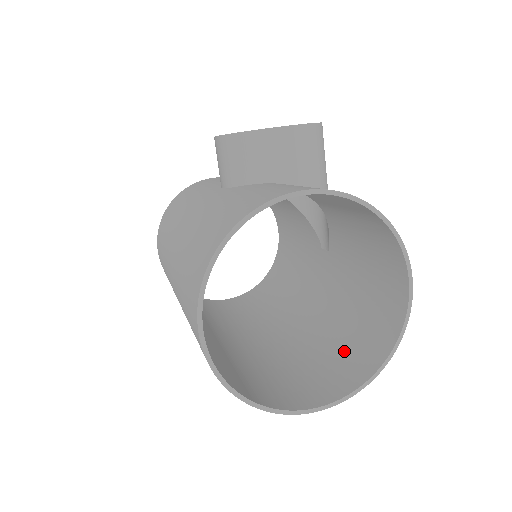
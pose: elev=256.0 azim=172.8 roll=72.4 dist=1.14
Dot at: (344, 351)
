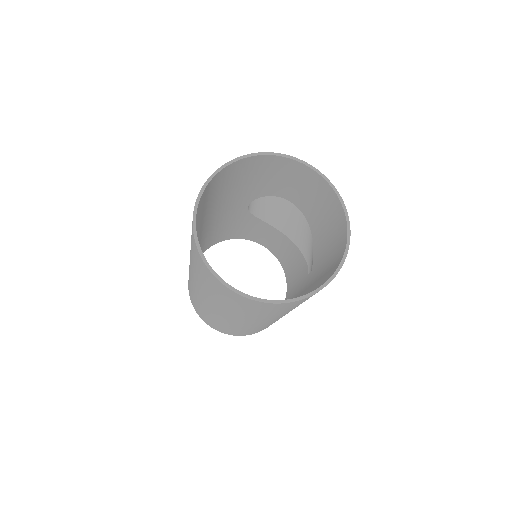
Dot at: occluded
